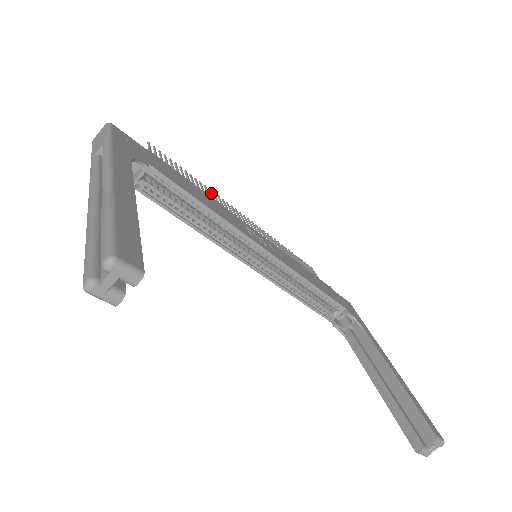
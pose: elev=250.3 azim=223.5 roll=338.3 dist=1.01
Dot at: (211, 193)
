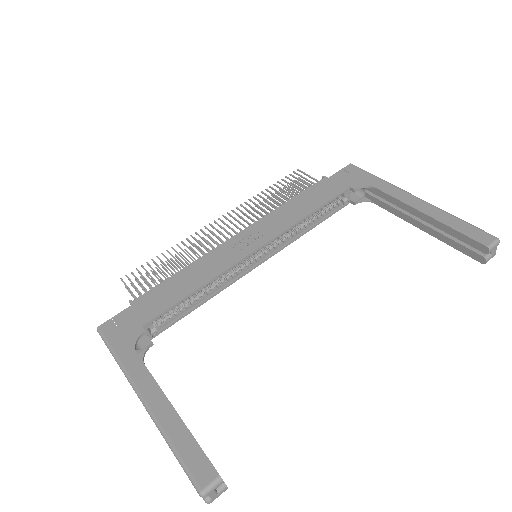
Dot at: occluded
